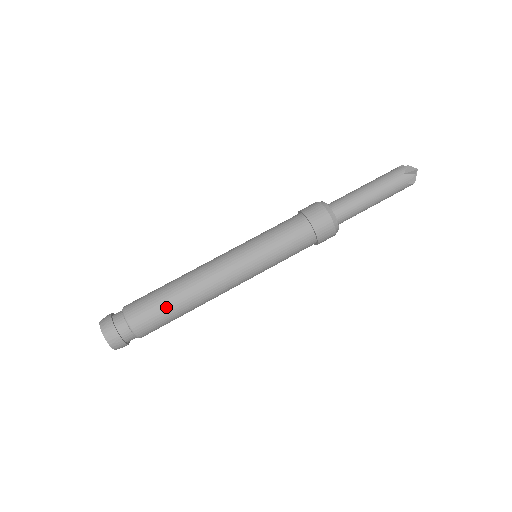
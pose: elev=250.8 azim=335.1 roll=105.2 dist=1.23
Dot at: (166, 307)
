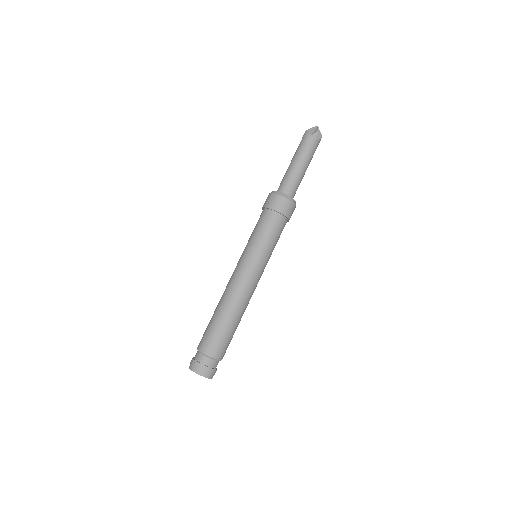
Dot at: (223, 328)
